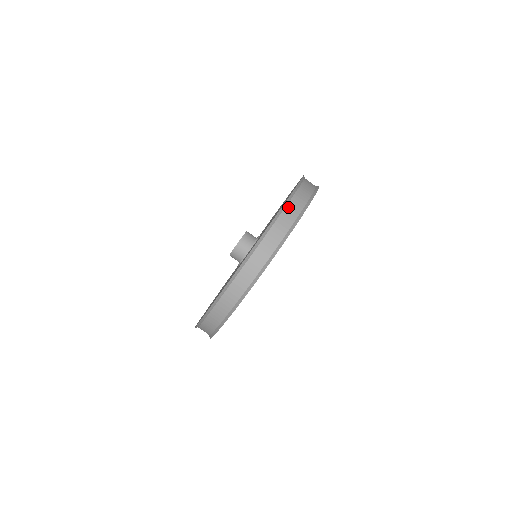
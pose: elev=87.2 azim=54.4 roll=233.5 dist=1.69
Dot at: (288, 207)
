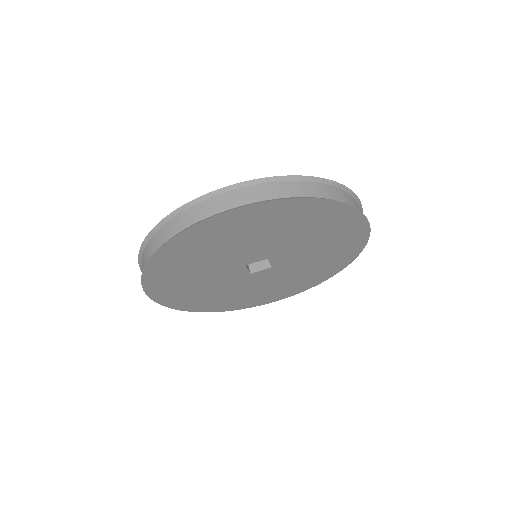
Dot at: occluded
